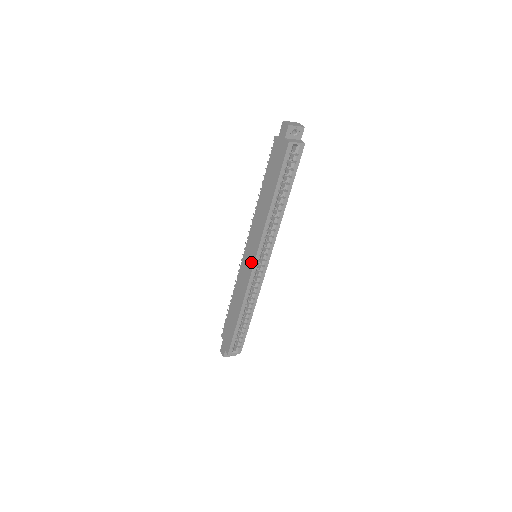
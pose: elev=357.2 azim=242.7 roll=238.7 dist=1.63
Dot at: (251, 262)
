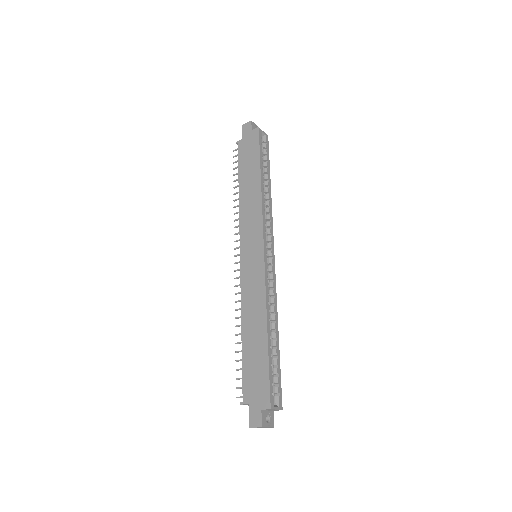
Dot at: (258, 252)
